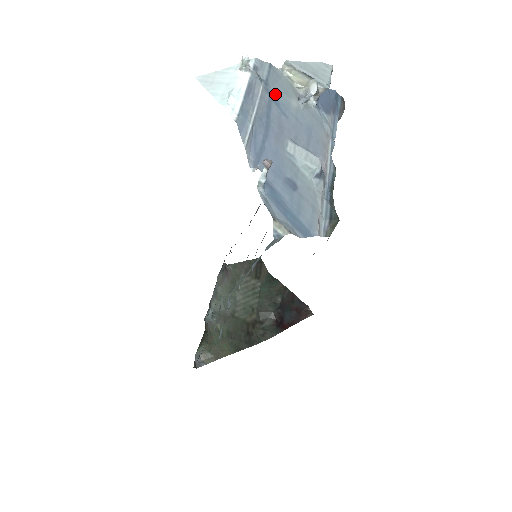
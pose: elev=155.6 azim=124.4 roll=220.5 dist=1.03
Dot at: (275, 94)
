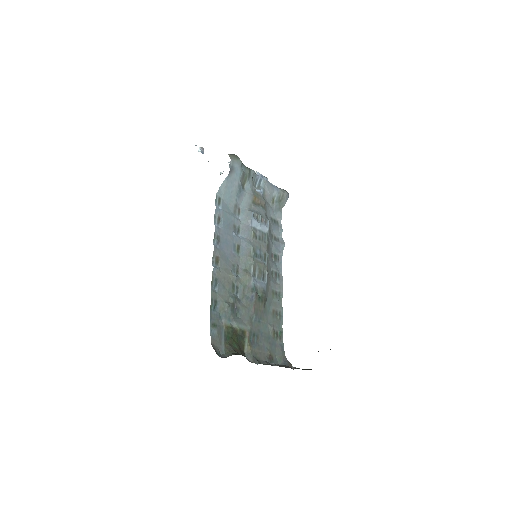
Dot at: occluded
